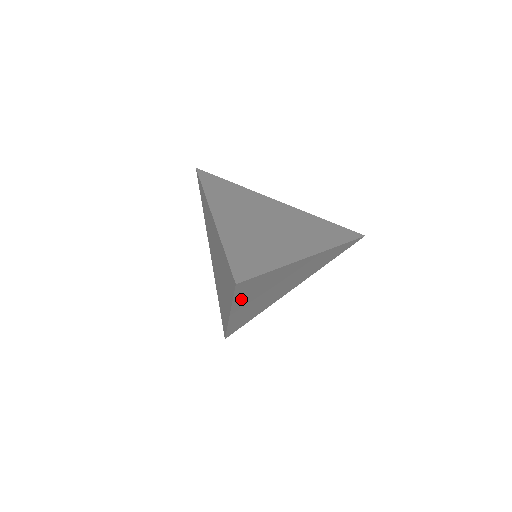
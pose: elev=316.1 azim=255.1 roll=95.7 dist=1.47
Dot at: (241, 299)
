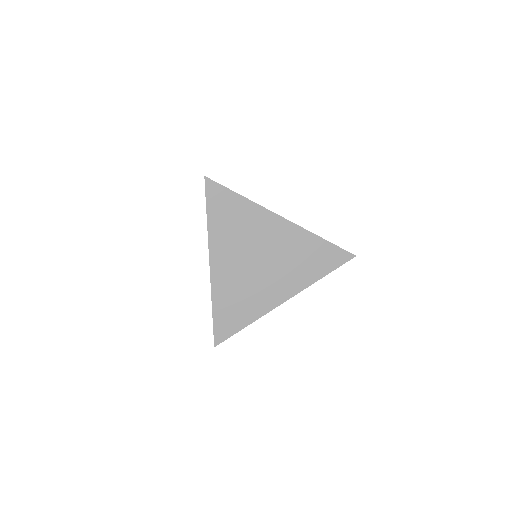
Dot at: (216, 227)
